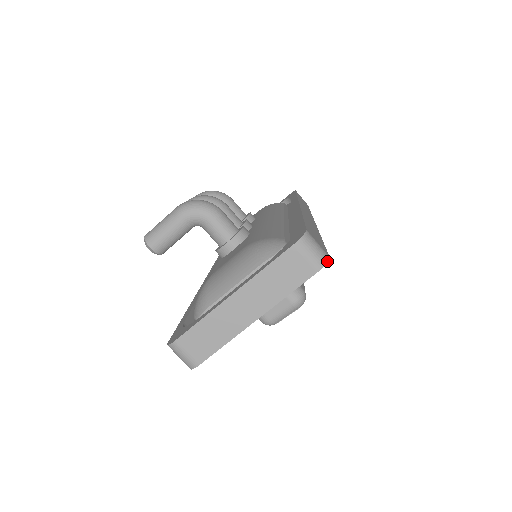
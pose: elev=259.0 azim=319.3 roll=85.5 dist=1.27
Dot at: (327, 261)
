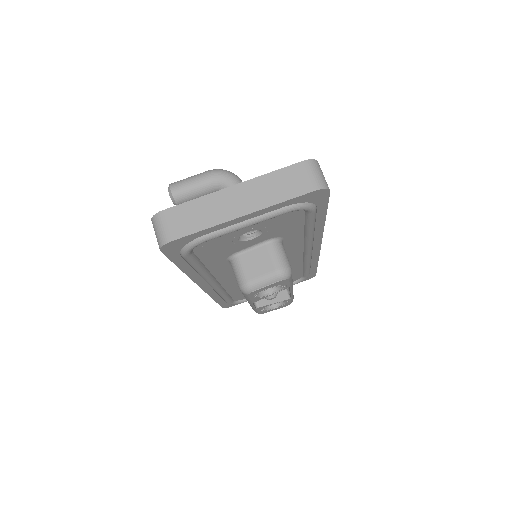
Dot at: (327, 188)
